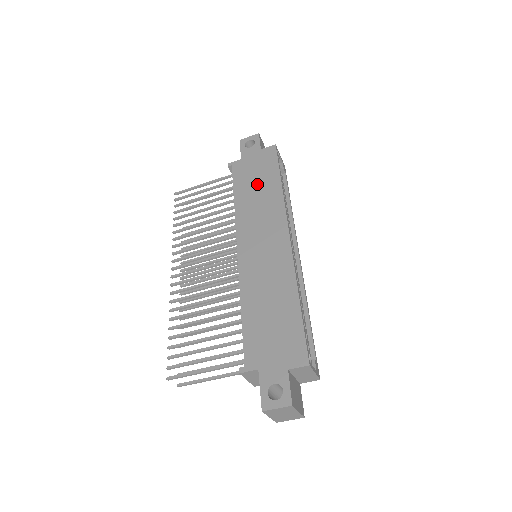
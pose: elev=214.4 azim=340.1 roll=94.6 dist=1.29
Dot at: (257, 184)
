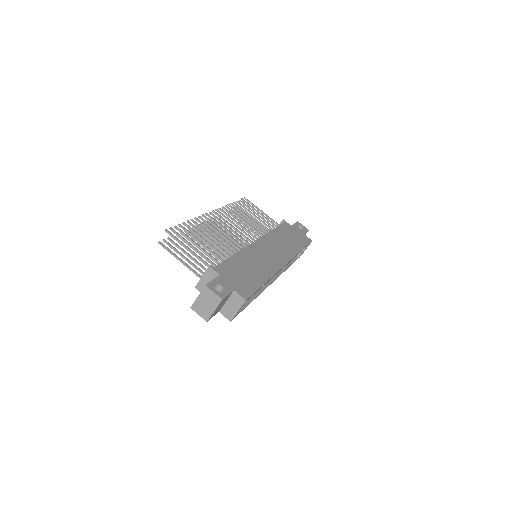
Dot at: (289, 238)
